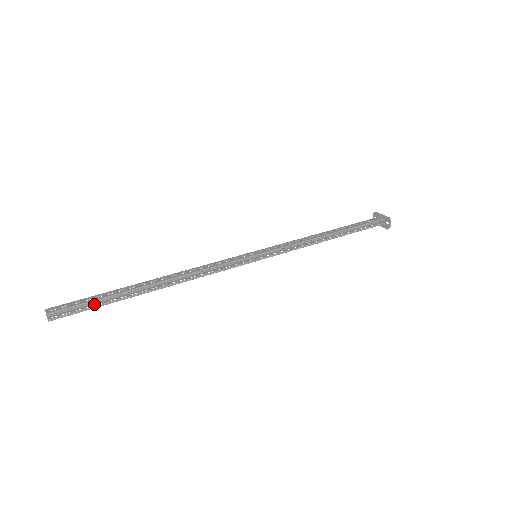
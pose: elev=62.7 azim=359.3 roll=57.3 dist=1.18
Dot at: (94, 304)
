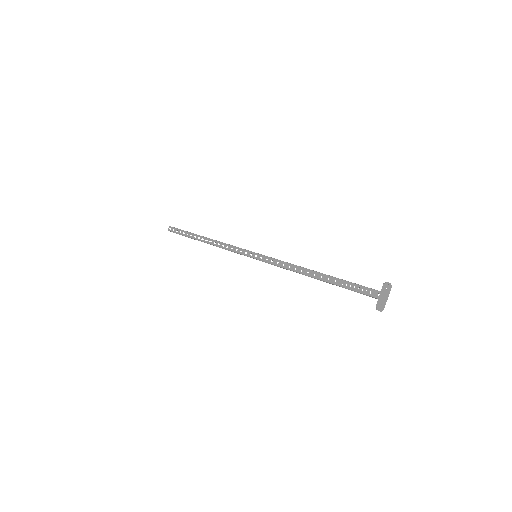
Dot at: occluded
